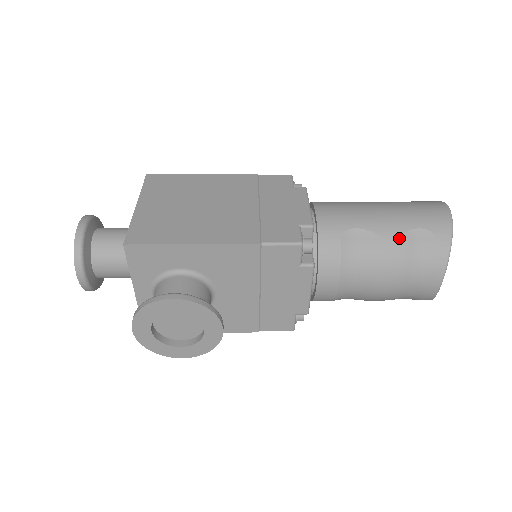
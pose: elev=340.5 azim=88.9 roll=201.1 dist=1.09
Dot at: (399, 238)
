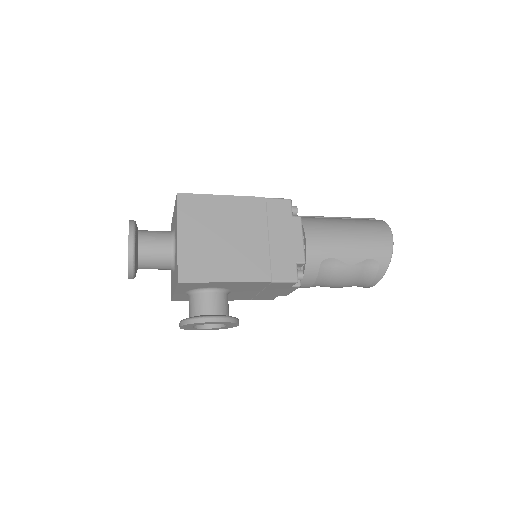
Dot at: (357, 265)
